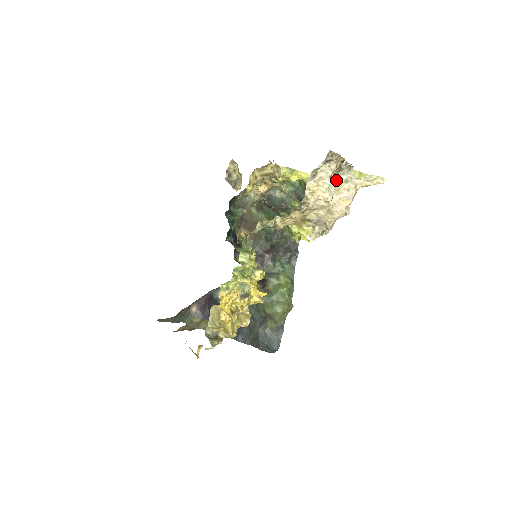
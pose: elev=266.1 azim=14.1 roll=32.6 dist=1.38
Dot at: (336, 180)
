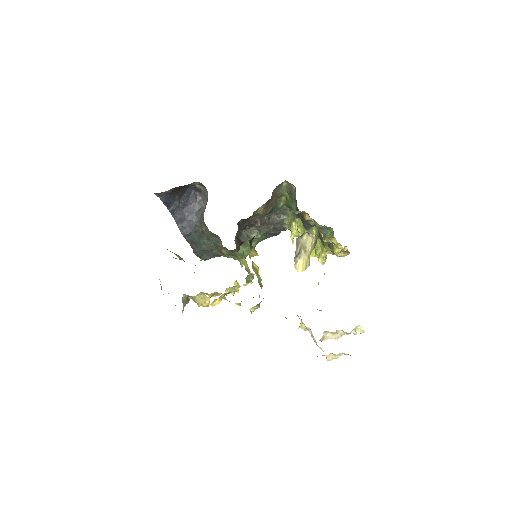
Dot at: (346, 333)
